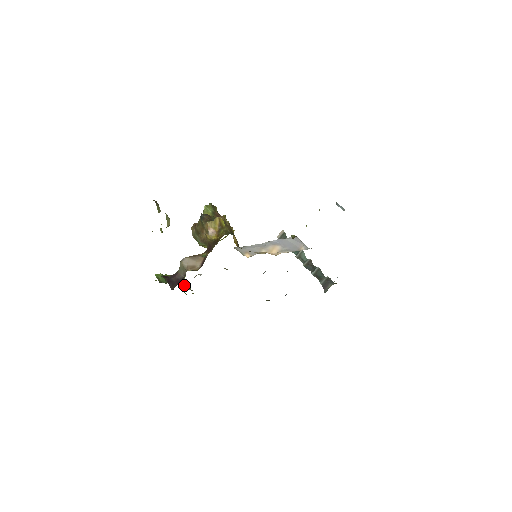
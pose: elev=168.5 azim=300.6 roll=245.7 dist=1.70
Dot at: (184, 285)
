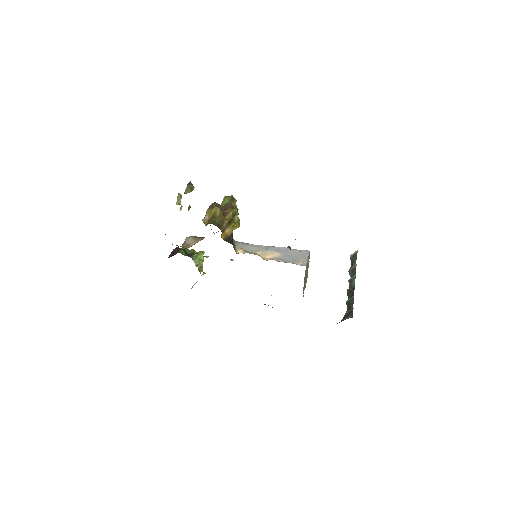
Dot at: (195, 261)
